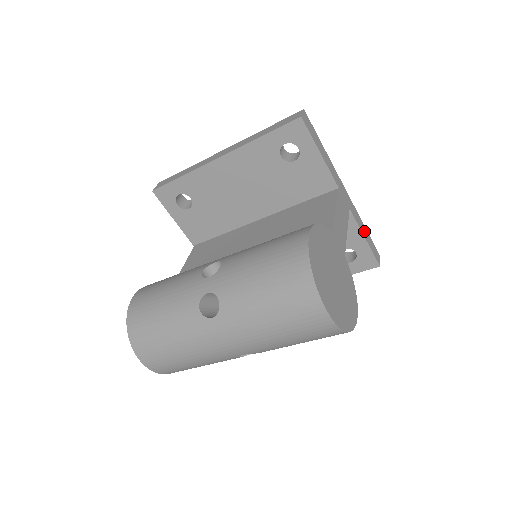
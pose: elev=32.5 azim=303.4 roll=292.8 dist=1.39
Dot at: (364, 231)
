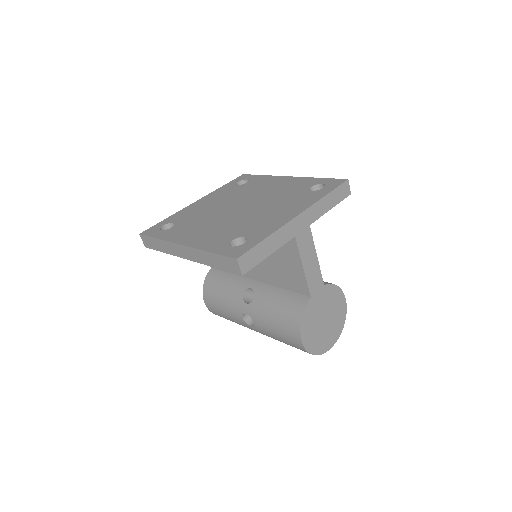
Dot at: (328, 203)
